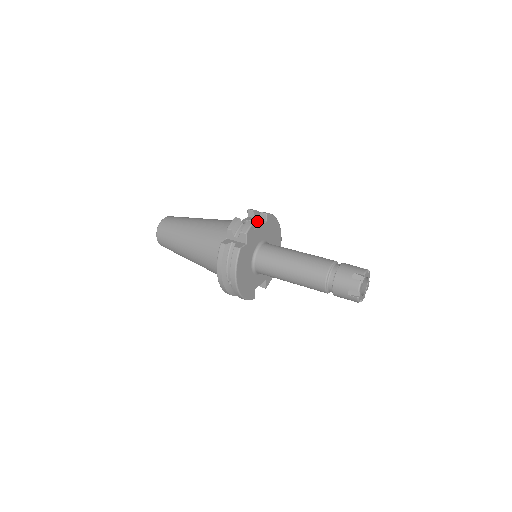
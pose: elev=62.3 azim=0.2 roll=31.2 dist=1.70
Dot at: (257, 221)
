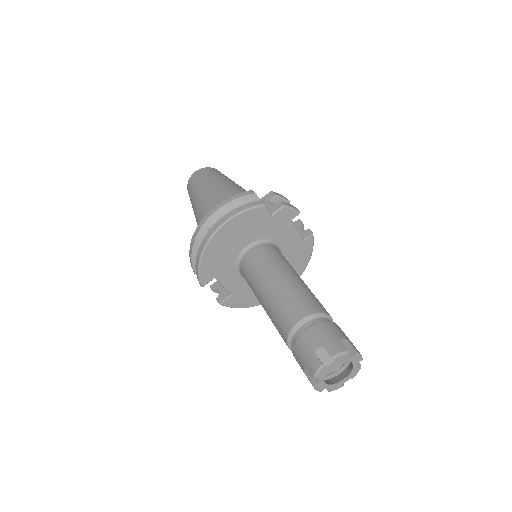
Dot at: occluded
